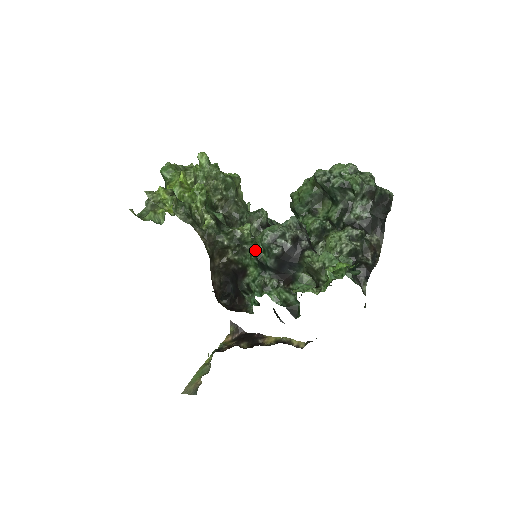
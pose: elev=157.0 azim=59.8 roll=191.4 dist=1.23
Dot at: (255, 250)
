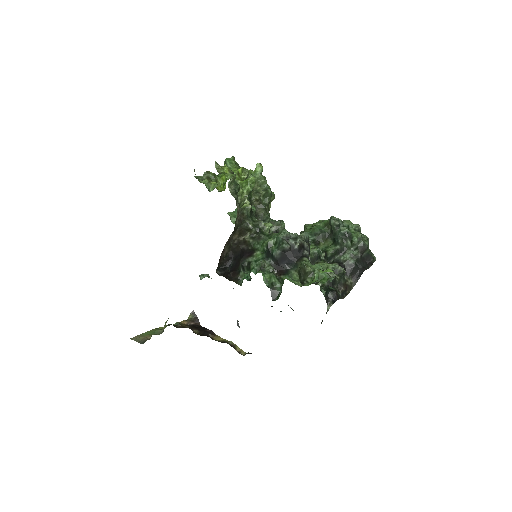
Dot at: (269, 240)
